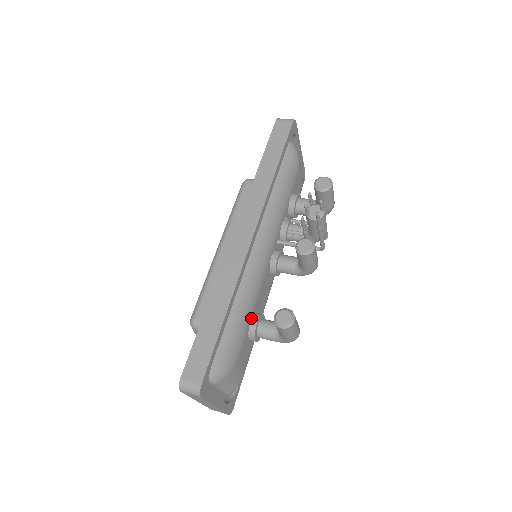
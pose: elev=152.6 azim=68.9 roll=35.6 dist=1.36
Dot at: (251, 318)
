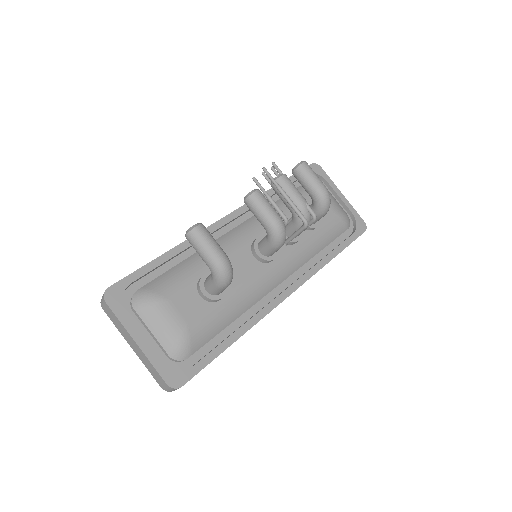
Dot at: occluded
